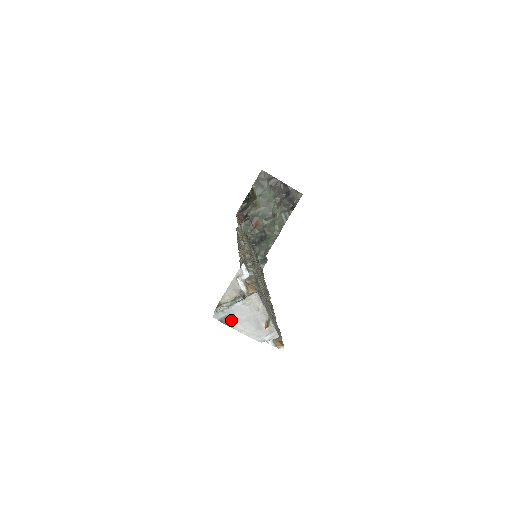
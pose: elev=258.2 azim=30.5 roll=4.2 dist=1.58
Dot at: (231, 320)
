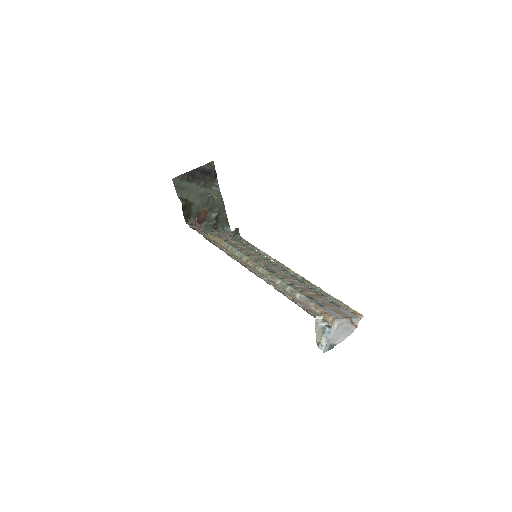
Dot at: (333, 343)
